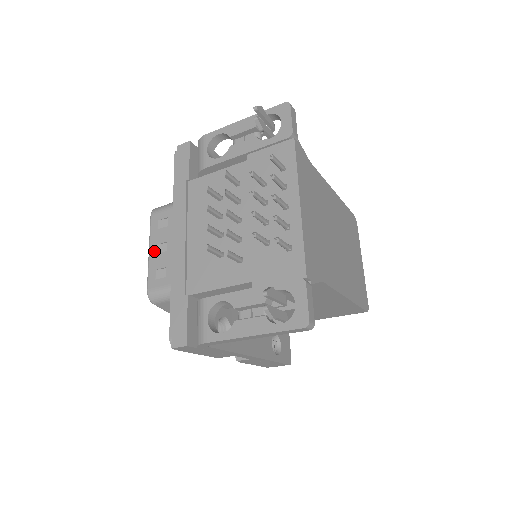
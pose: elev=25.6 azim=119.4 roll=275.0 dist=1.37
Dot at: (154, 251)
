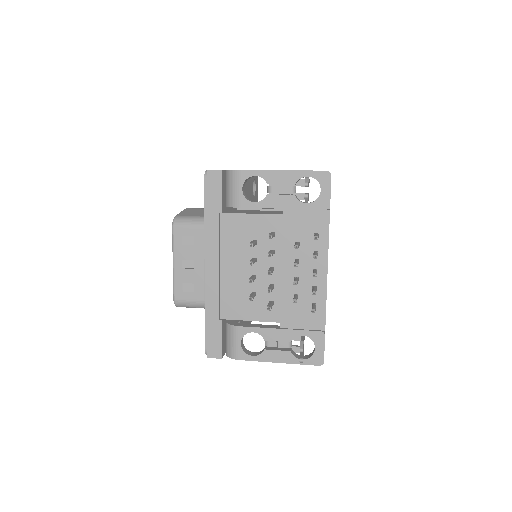
Dot at: (180, 265)
